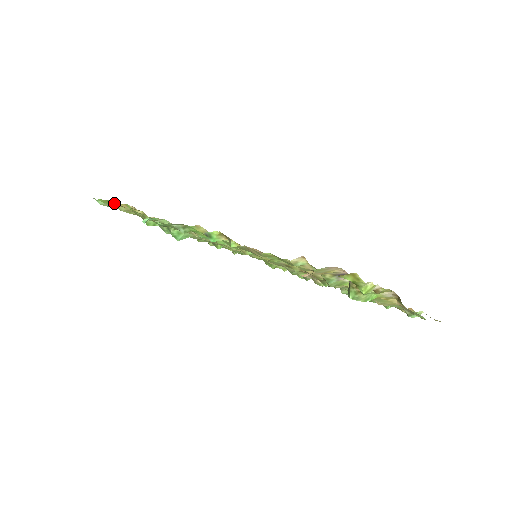
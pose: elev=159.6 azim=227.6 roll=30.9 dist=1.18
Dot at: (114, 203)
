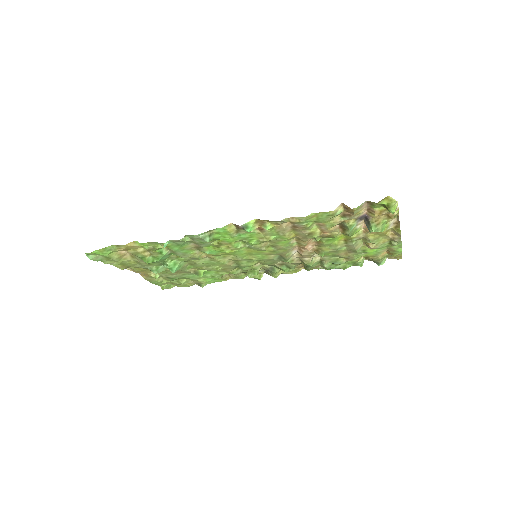
Dot at: (113, 249)
